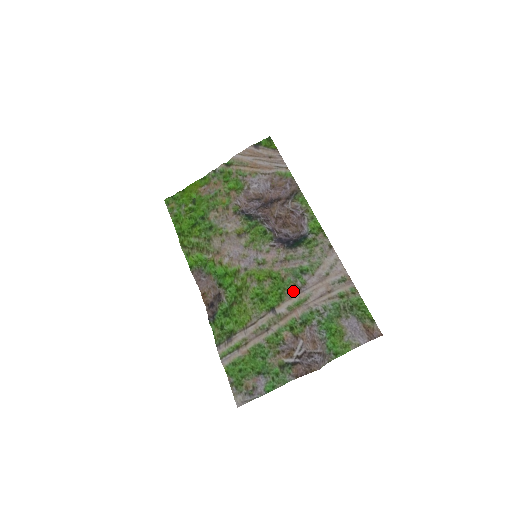
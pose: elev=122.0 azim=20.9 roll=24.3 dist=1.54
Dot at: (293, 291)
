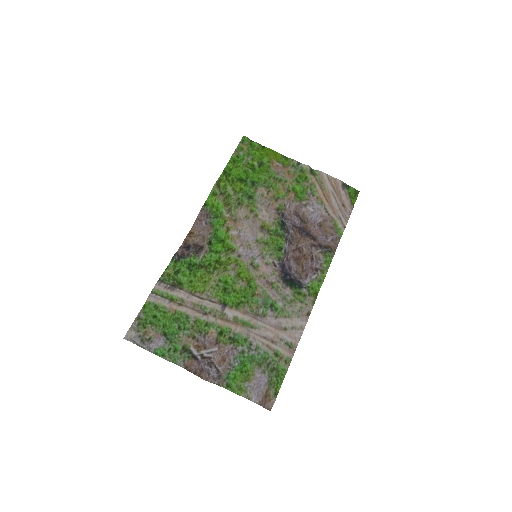
Dot at: (251, 311)
